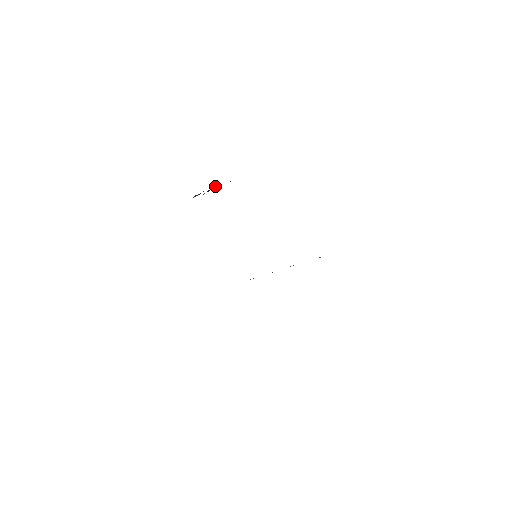
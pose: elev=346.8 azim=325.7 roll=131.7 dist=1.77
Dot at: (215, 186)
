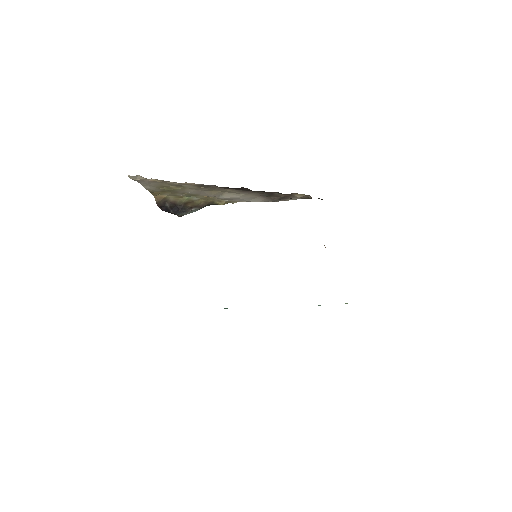
Dot at: (199, 204)
